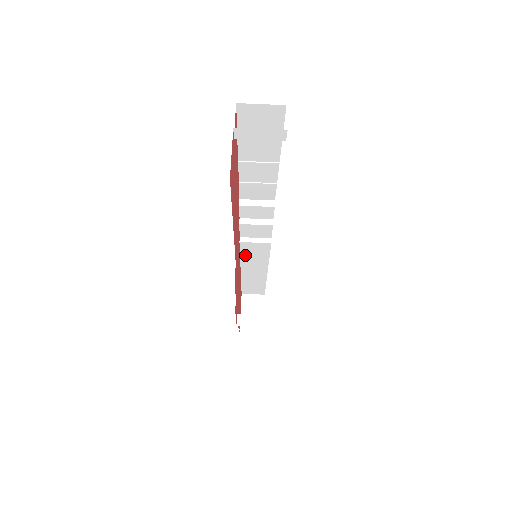
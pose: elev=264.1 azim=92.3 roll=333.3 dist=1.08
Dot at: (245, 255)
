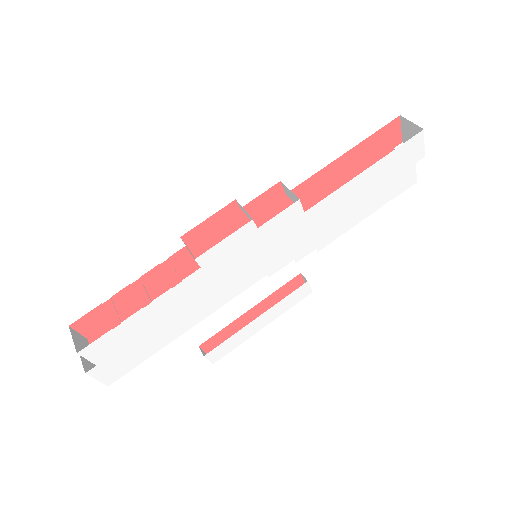
Dot at: occluded
